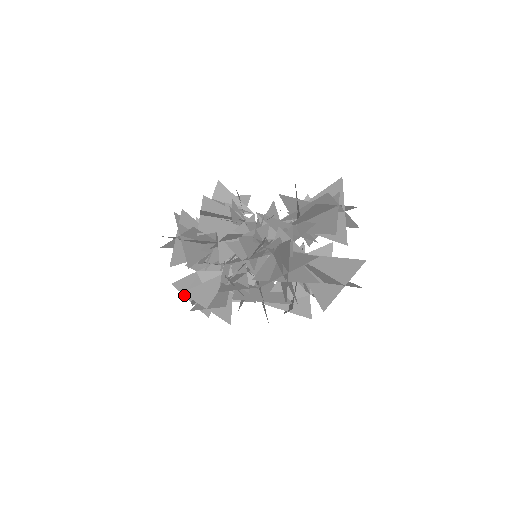
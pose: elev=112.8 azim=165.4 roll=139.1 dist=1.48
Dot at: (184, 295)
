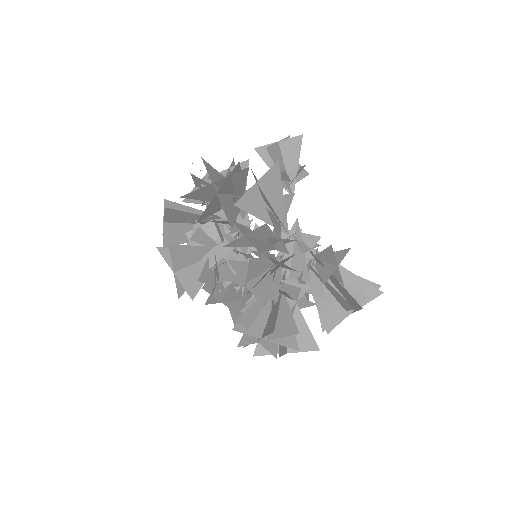
Dot at: (164, 217)
